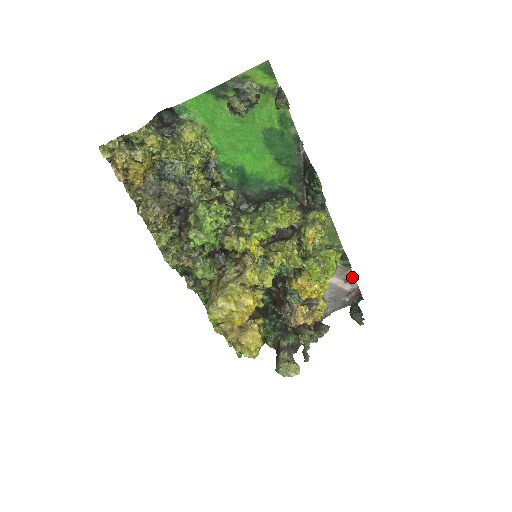
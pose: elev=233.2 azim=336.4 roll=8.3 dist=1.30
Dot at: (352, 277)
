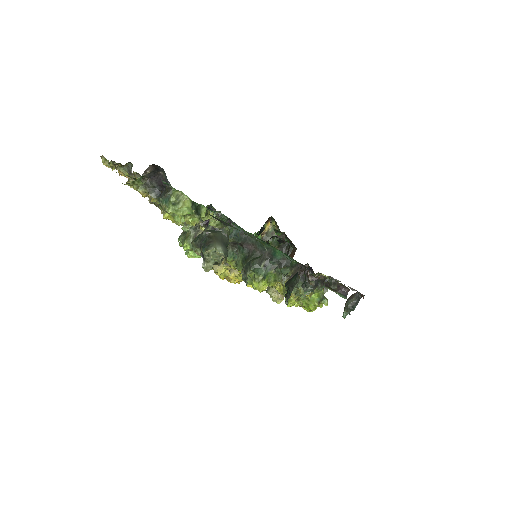
Dot at: occluded
